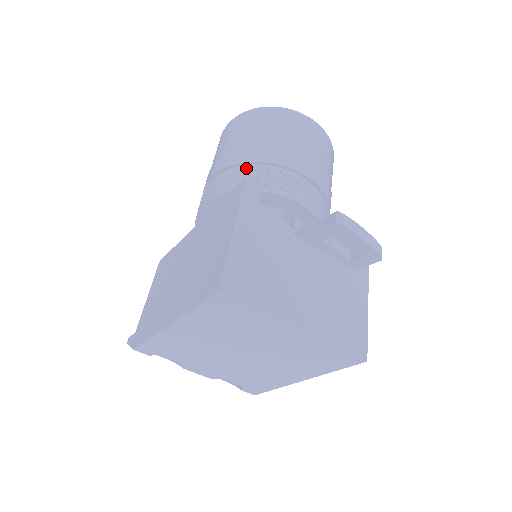
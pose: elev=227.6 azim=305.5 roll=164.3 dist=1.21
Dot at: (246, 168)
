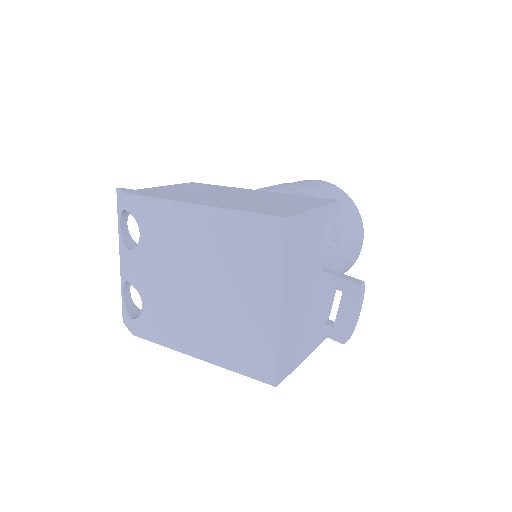
Dot at: occluded
